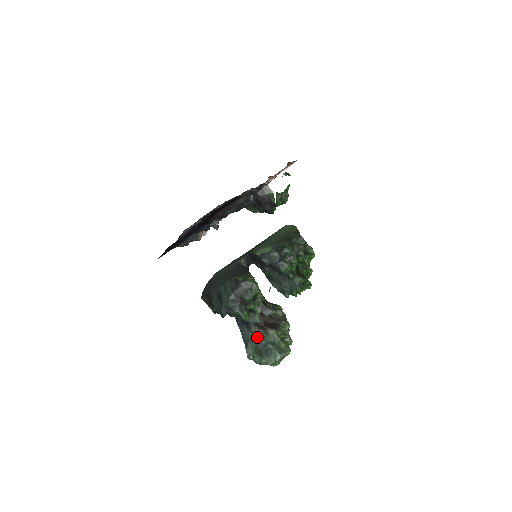
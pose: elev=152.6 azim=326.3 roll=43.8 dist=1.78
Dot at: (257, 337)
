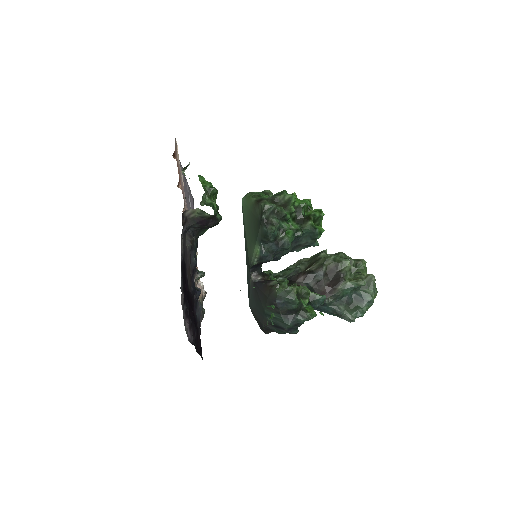
Dot at: (337, 301)
